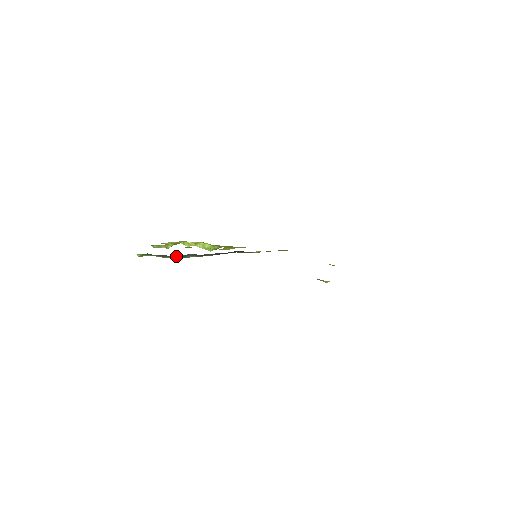
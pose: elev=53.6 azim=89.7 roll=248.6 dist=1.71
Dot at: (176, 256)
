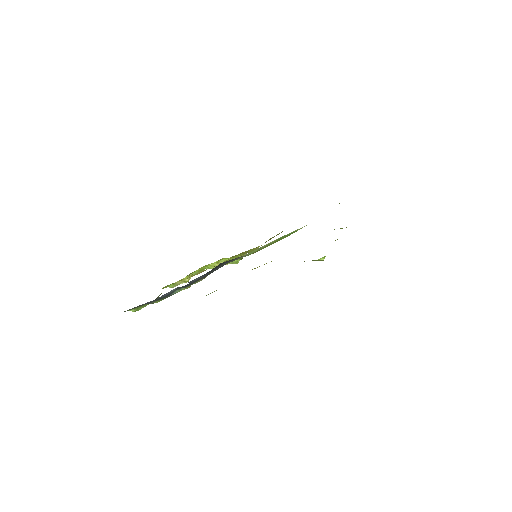
Dot at: (161, 298)
